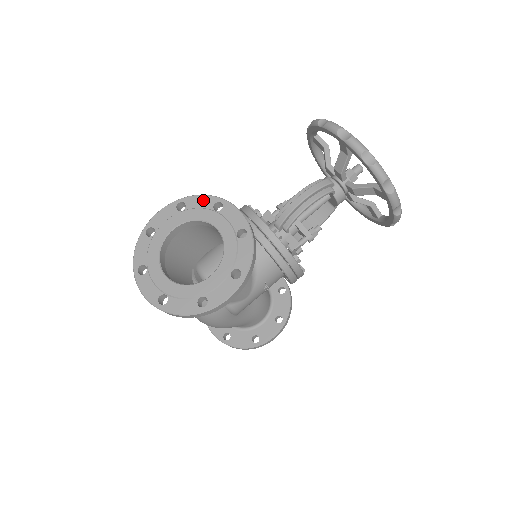
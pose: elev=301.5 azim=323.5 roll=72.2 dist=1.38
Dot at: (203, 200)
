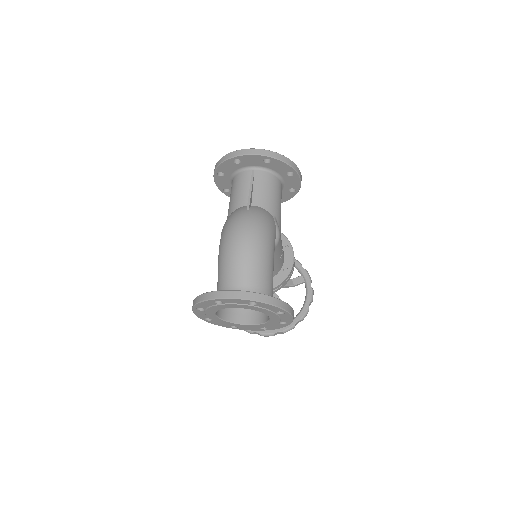
Dot at: occluded
